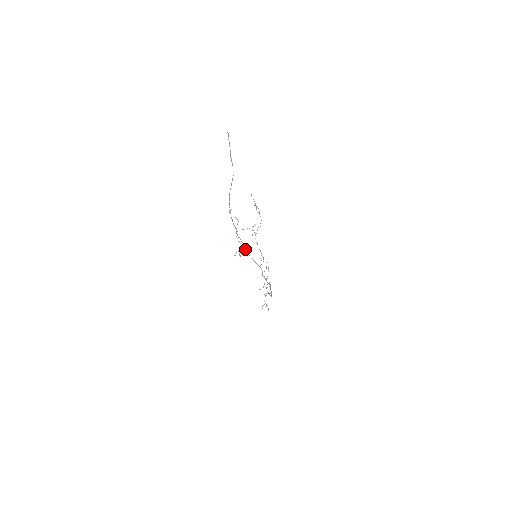
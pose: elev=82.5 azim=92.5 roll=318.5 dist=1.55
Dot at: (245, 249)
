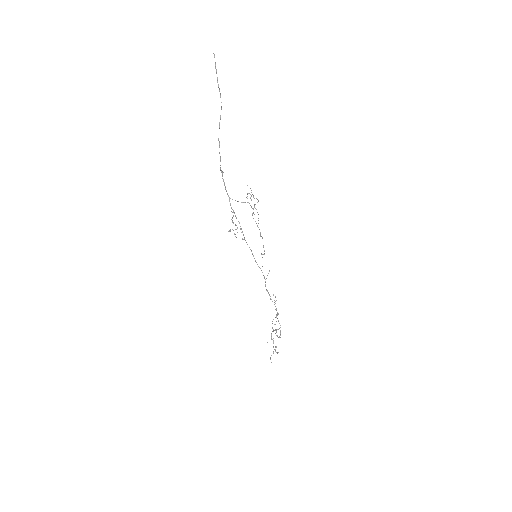
Dot at: occluded
